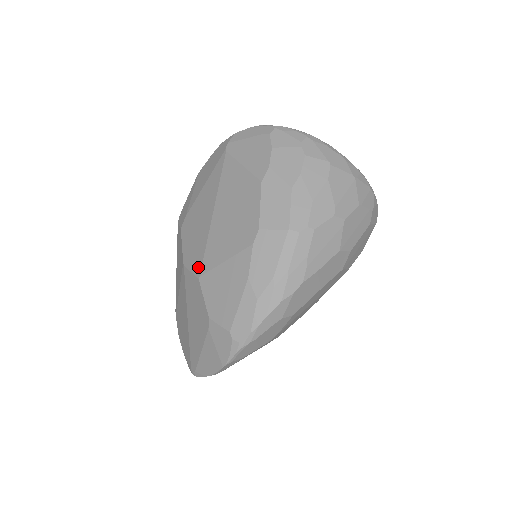
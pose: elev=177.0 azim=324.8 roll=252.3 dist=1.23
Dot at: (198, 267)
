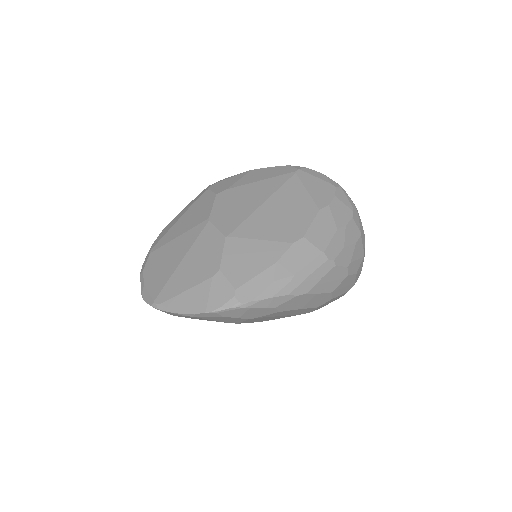
Dot at: (229, 229)
